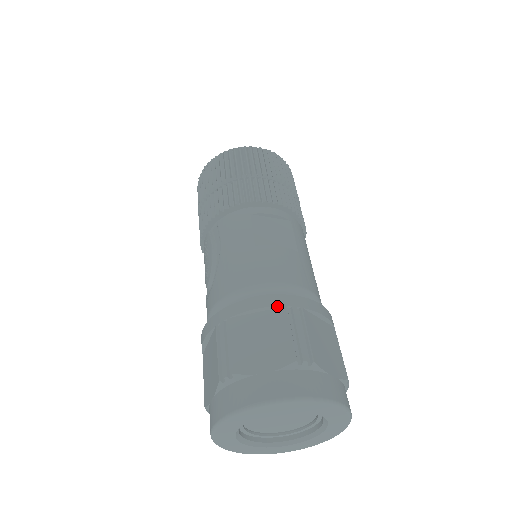
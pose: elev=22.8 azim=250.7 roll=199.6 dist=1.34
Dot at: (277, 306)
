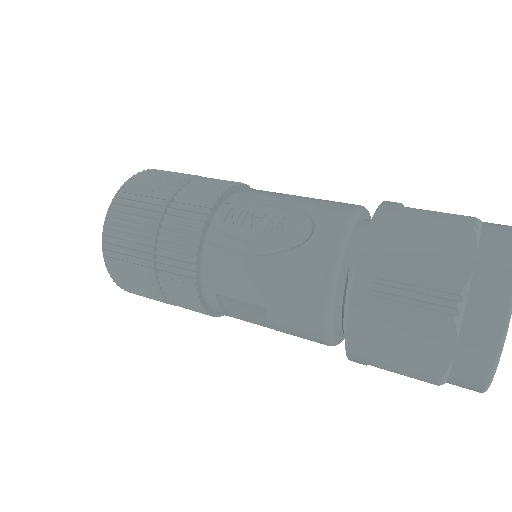
Dot at: occluded
